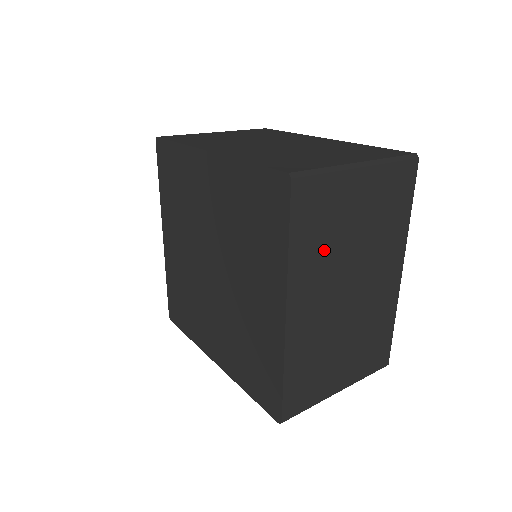
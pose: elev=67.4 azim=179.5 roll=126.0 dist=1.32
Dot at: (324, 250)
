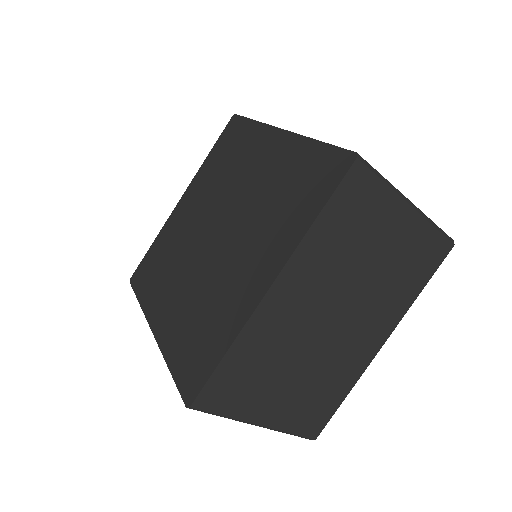
Dot at: (339, 253)
